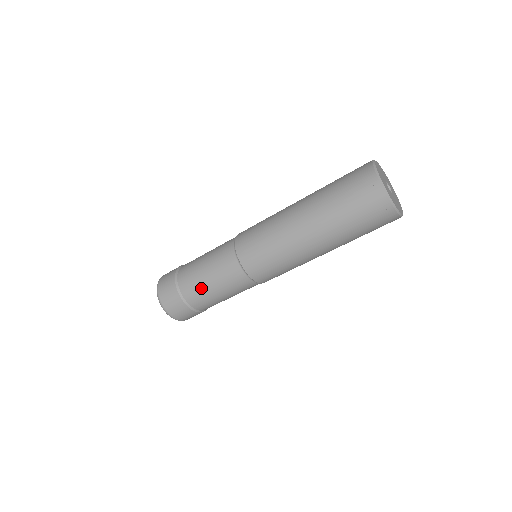
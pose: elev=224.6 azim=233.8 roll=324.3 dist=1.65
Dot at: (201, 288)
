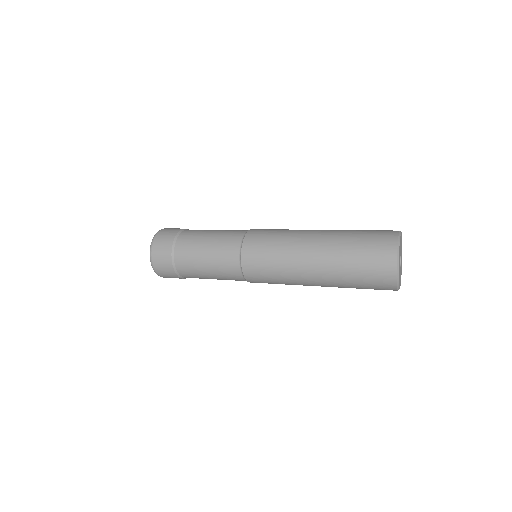
Dot at: occluded
